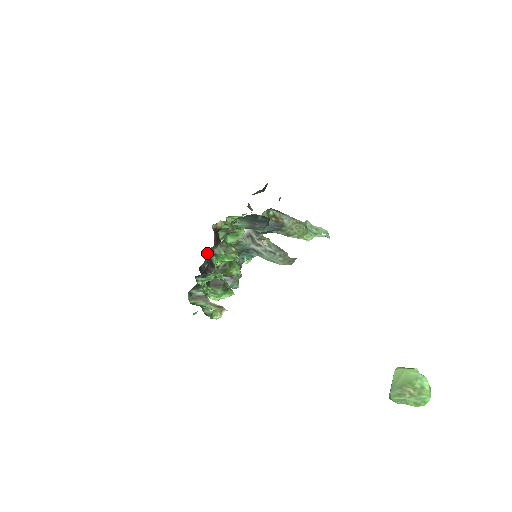
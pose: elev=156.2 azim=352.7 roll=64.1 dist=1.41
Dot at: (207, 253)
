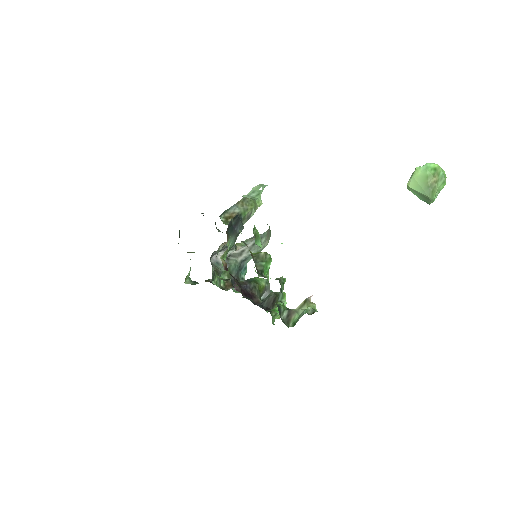
Dot at: occluded
